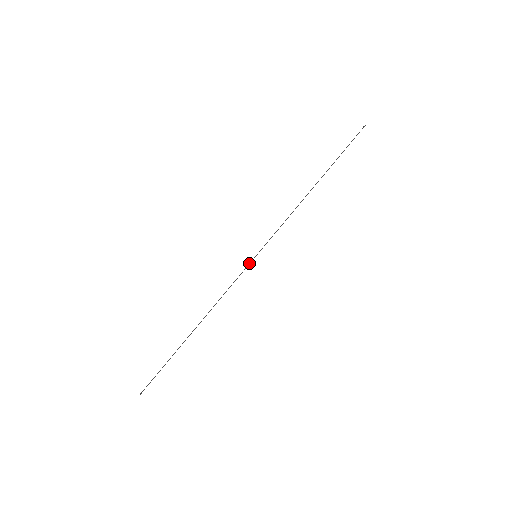
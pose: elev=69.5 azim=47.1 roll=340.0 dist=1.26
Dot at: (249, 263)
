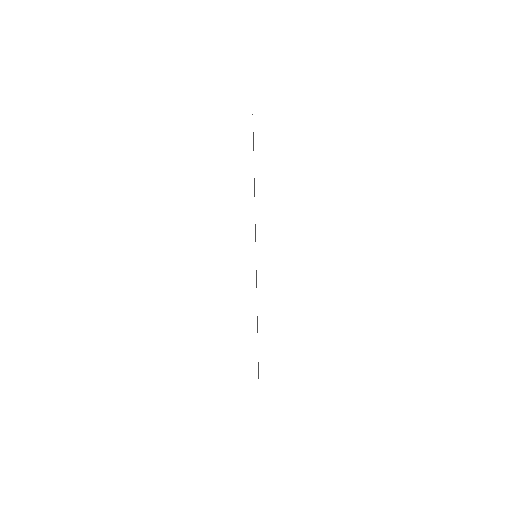
Dot at: occluded
